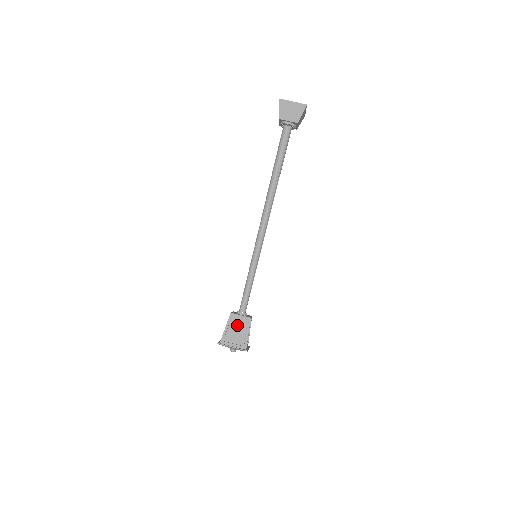
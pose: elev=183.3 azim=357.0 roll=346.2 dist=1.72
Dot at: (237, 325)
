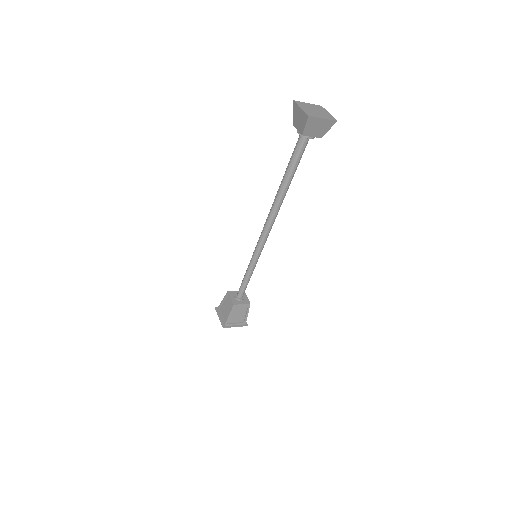
Dot at: (238, 311)
